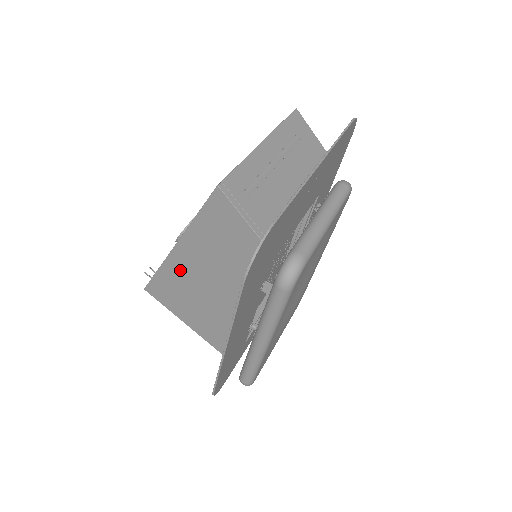
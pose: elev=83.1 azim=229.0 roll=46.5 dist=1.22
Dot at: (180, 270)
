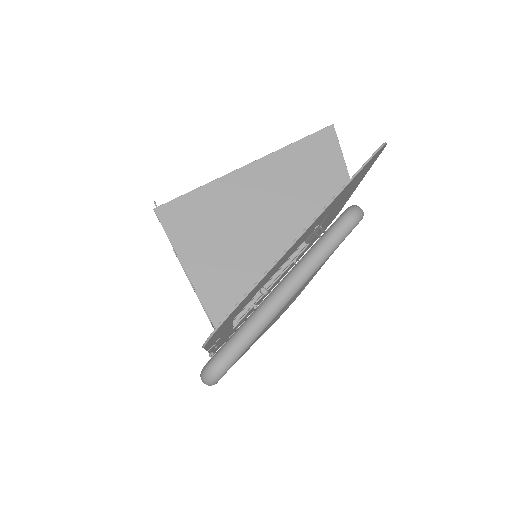
Dot at: (234, 190)
